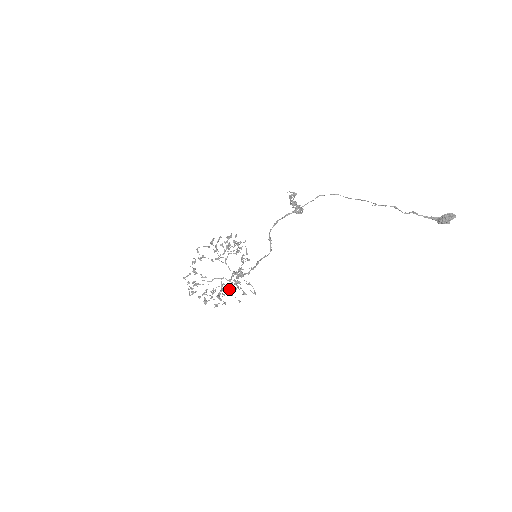
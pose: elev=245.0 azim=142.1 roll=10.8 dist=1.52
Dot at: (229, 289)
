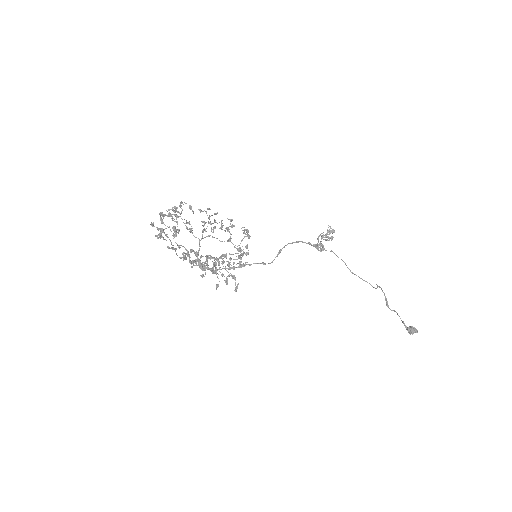
Dot at: (230, 262)
